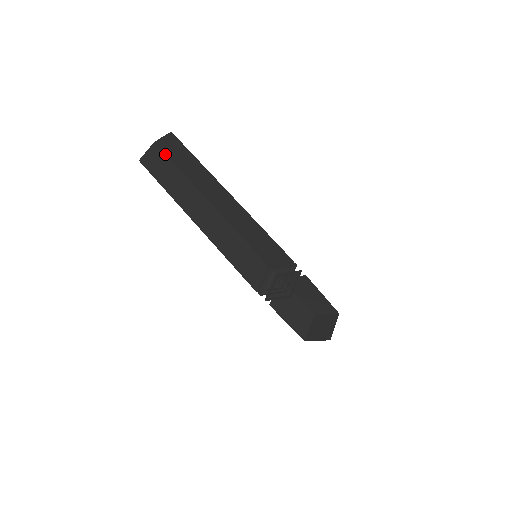
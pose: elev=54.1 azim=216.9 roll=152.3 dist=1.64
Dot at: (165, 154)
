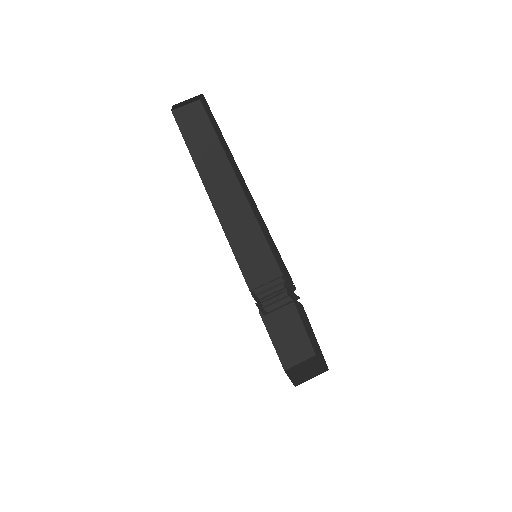
Dot at: occluded
